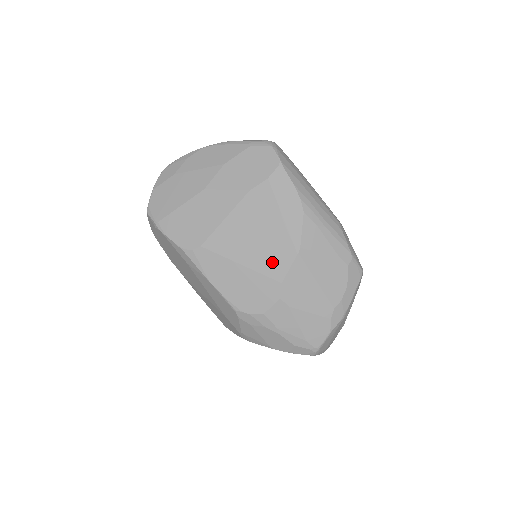
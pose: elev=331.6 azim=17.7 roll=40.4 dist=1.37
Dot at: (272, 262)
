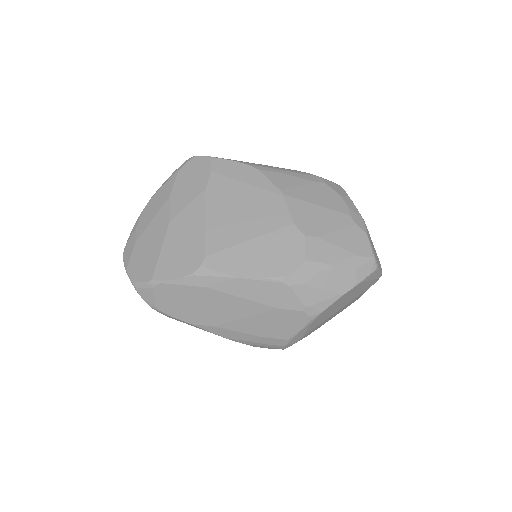
Dot at: (271, 217)
